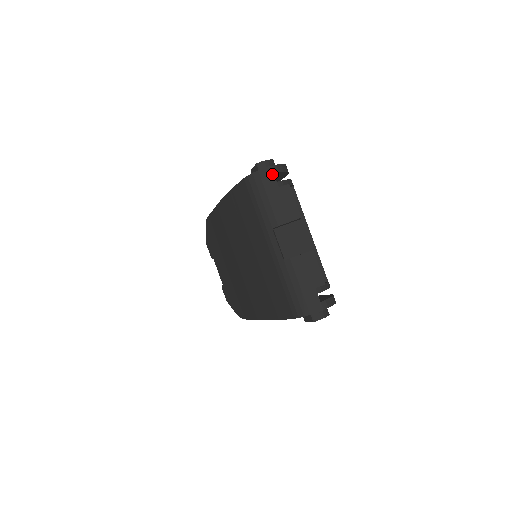
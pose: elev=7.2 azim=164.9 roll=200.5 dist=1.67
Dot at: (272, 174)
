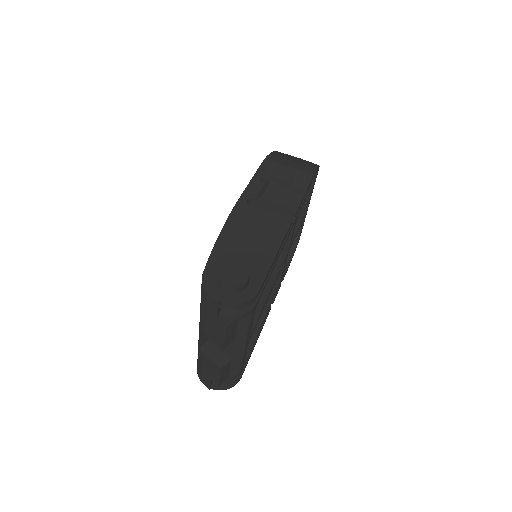
Dot at: (217, 308)
